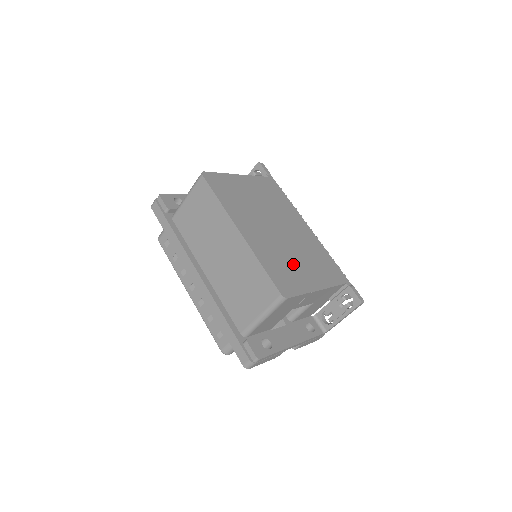
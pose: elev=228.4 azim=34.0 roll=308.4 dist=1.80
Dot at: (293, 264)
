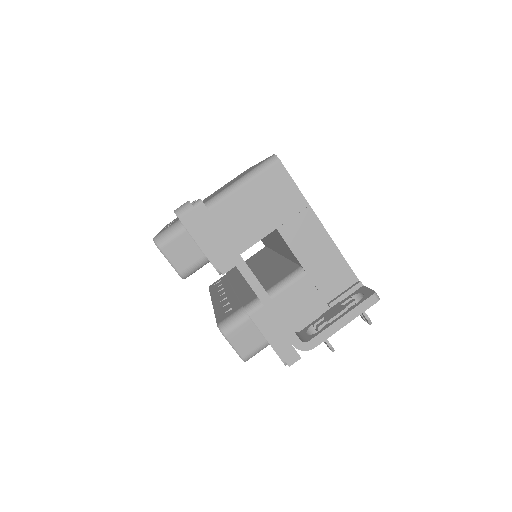
Dot at: occluded
